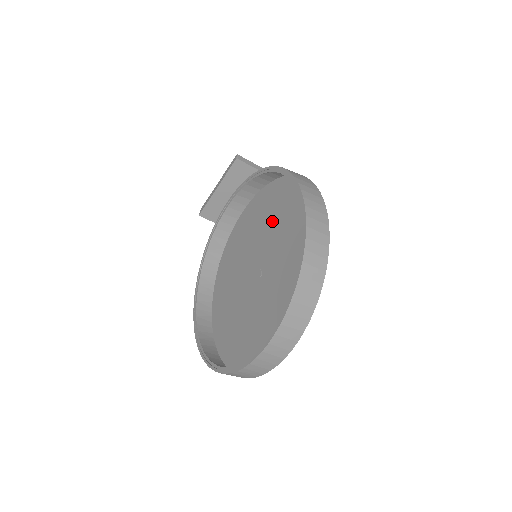
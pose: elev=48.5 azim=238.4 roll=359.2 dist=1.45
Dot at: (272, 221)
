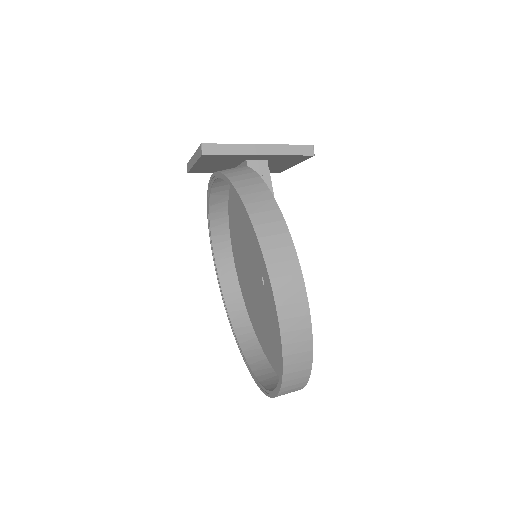
Dot at: occluded
